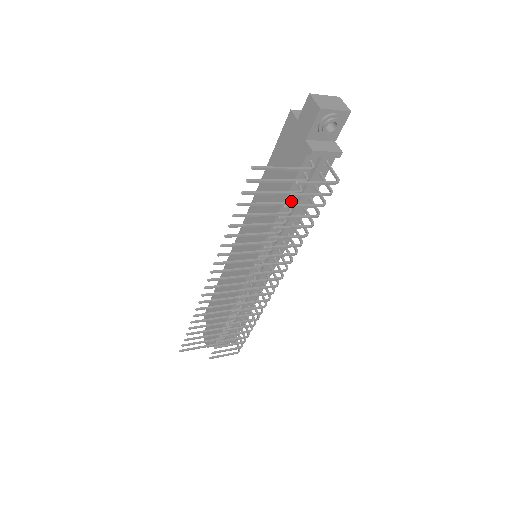
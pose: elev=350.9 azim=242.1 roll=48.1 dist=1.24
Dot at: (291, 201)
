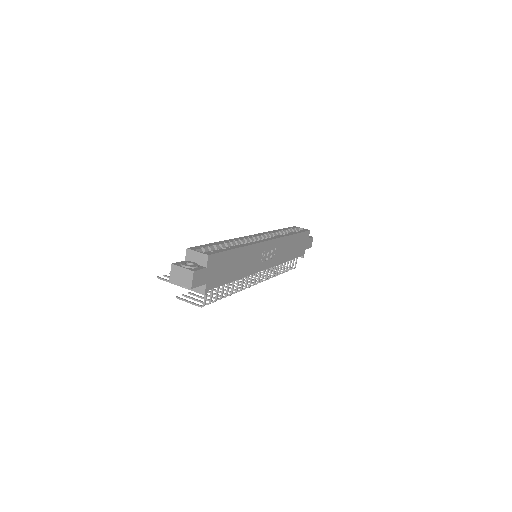
Dot at: occluded
